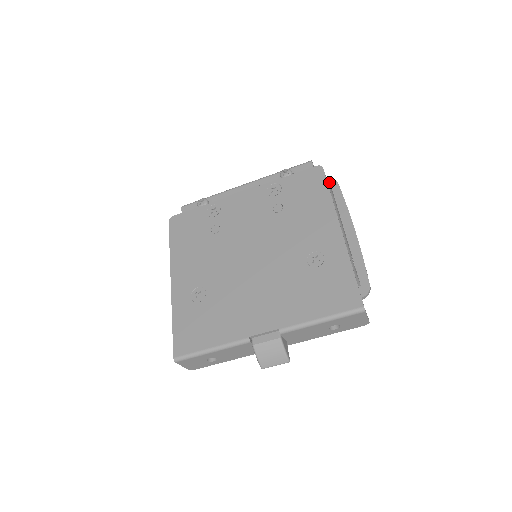
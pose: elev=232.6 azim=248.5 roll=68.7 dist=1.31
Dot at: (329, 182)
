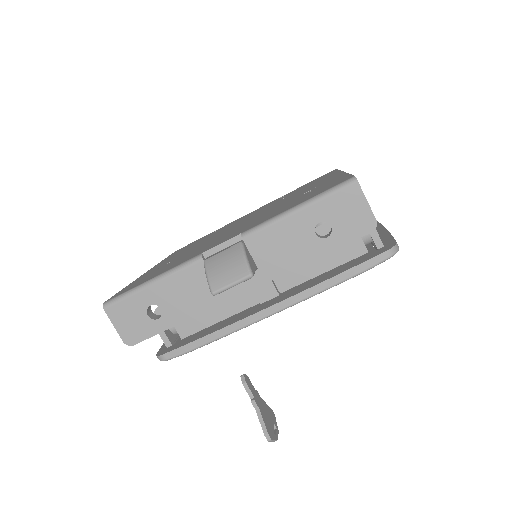
Dot at: occluded
